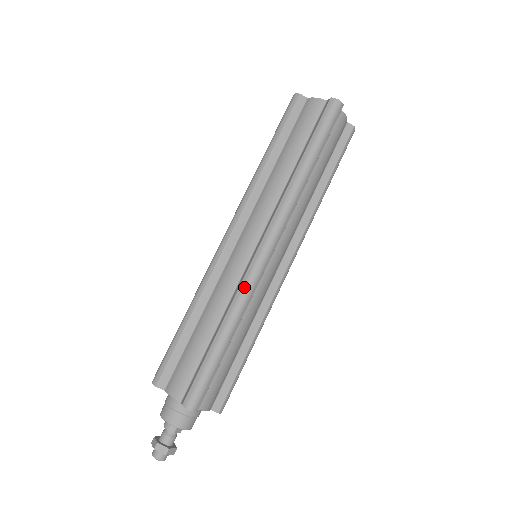
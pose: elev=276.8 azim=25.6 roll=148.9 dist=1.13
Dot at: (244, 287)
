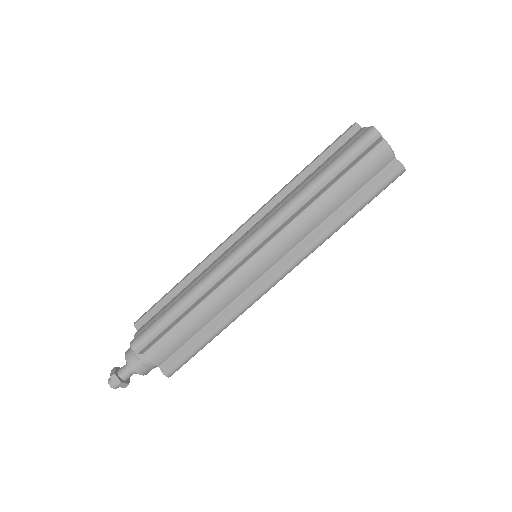
Dot at: (250, 303)
